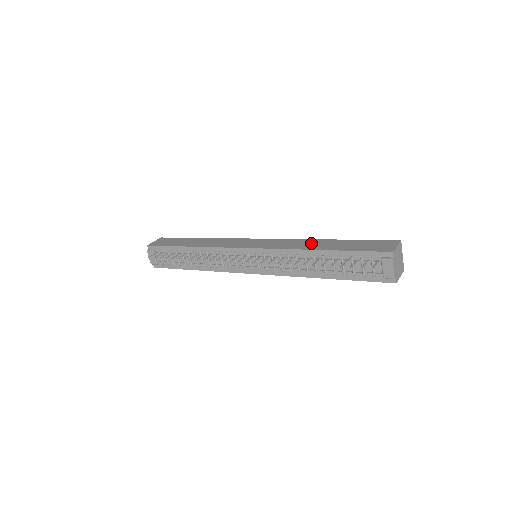
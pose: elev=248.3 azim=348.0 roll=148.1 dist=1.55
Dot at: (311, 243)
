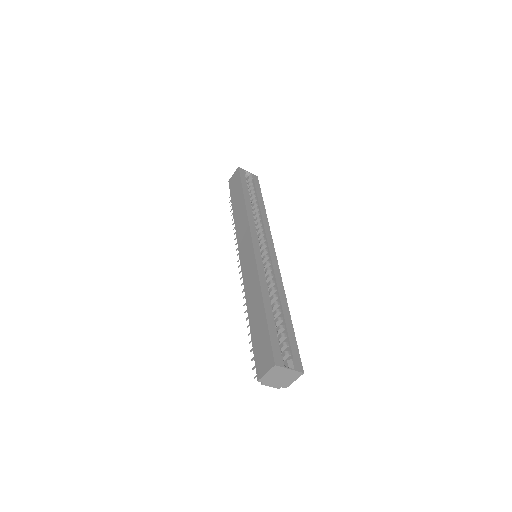
Dot at: (254, 295)
